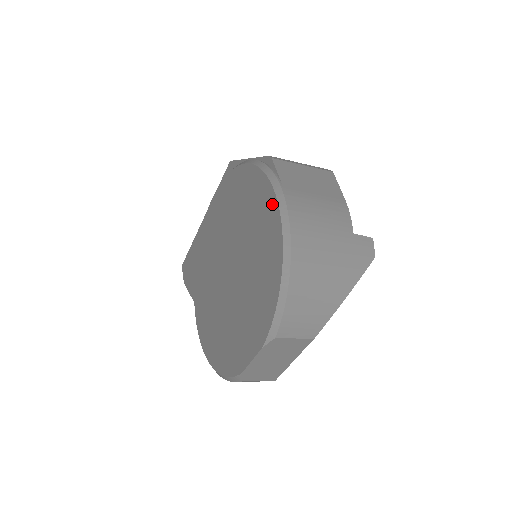
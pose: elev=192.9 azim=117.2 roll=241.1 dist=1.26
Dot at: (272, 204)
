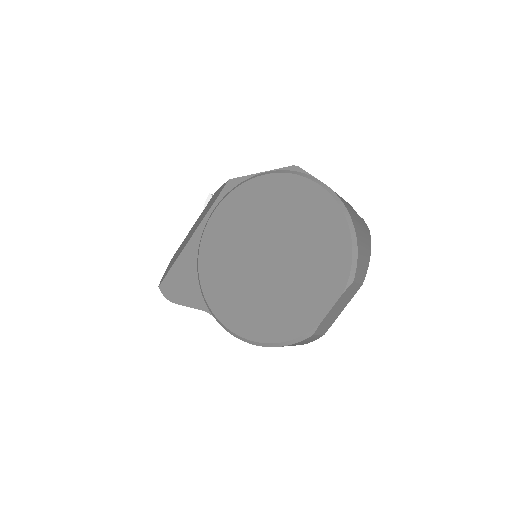
Dot at: (319, 193)
